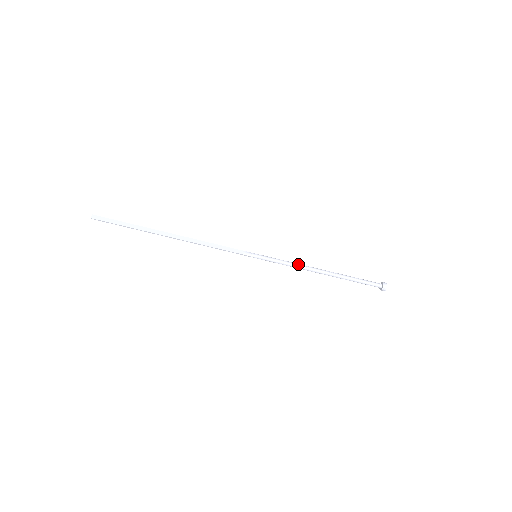
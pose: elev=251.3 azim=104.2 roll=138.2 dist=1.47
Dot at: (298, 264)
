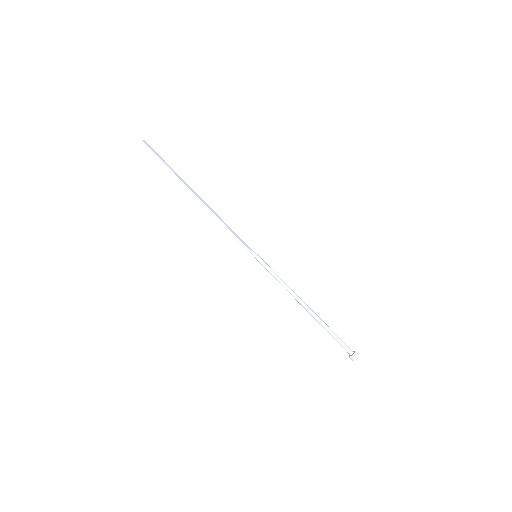
Dot at: occluded
